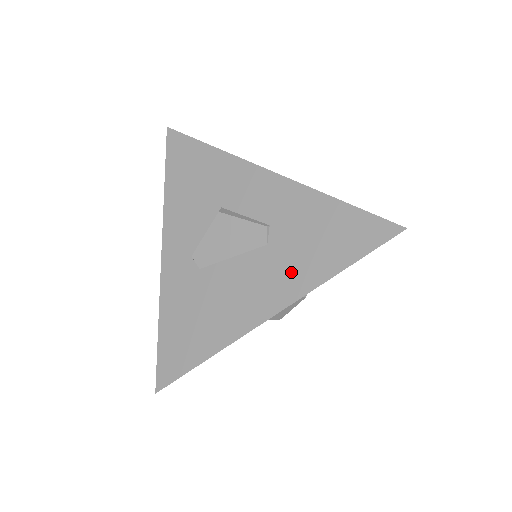
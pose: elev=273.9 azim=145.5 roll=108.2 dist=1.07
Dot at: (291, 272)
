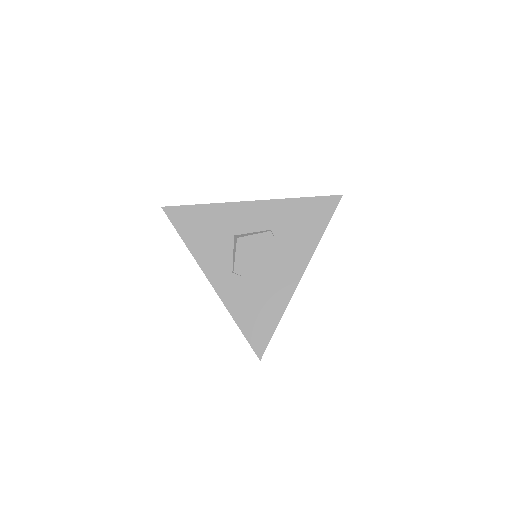
Dot at: (299, 247)
